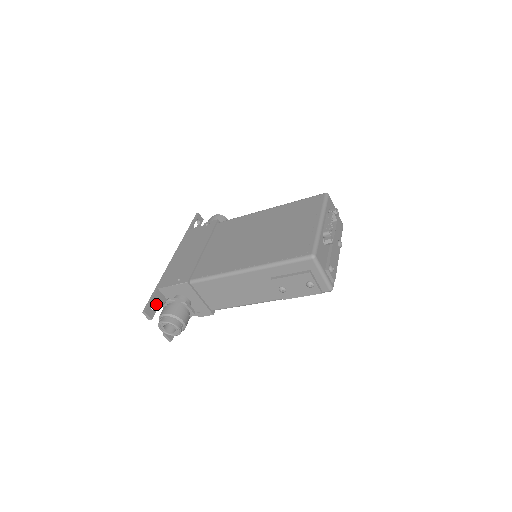
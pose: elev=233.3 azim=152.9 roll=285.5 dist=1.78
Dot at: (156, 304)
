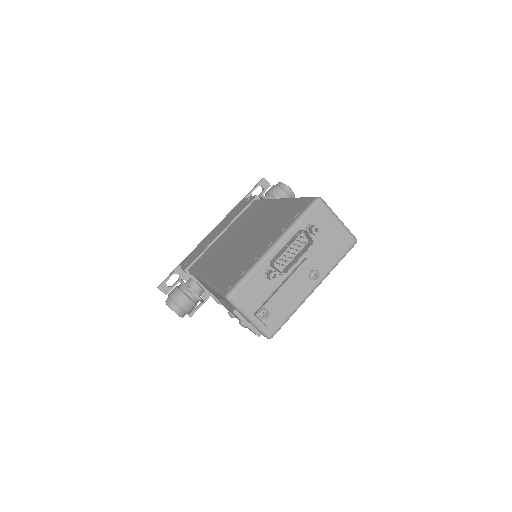
Dot at: (177, 280)
